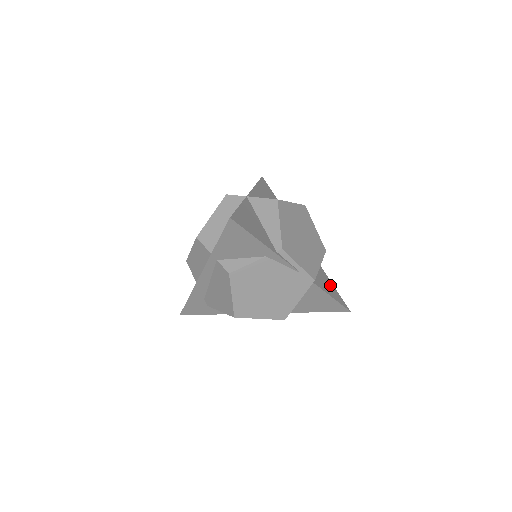
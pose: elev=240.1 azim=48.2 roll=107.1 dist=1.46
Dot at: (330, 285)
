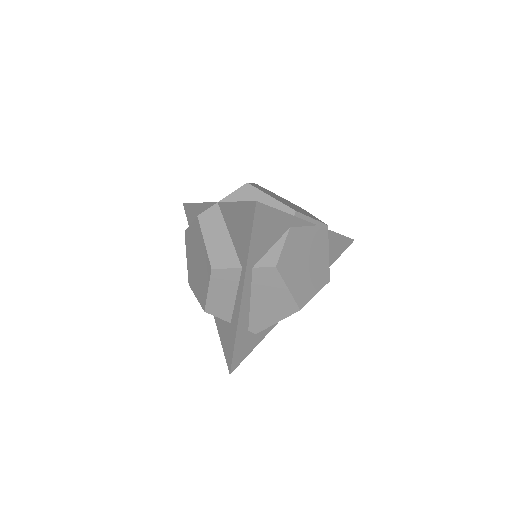
Dot at: occluded
